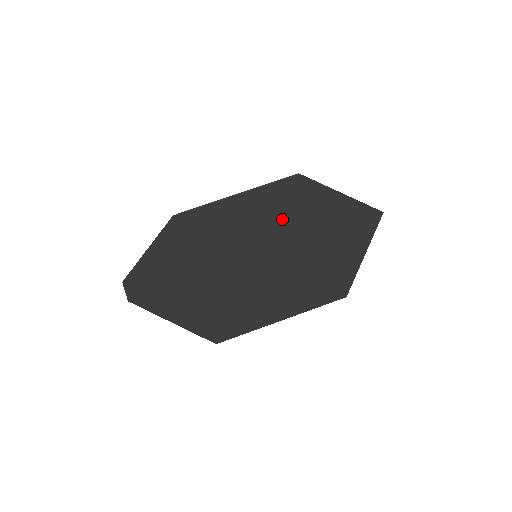
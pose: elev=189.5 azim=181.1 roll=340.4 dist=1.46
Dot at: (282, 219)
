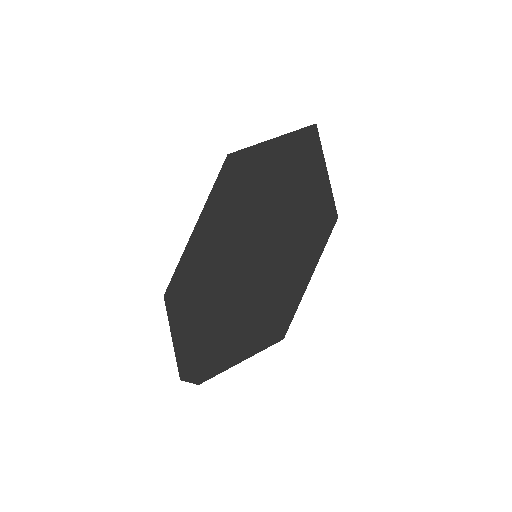
Dot at: (249, 208)
